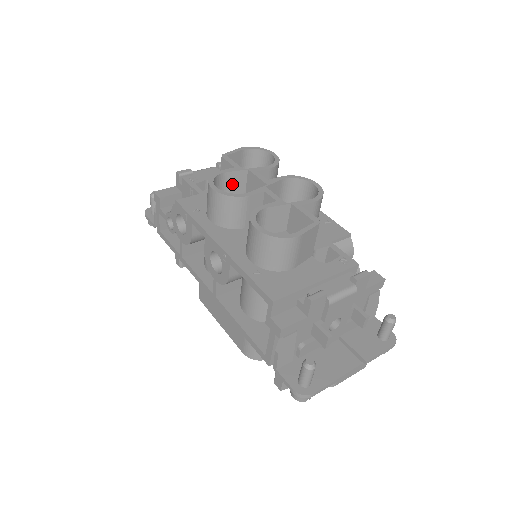
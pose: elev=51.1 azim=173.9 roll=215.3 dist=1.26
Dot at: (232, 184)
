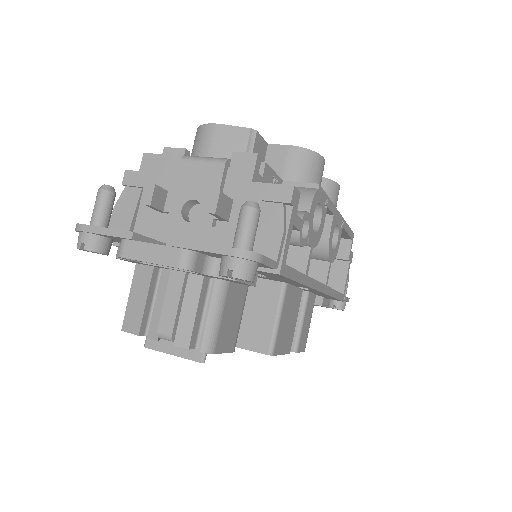
Dot at: occluded
